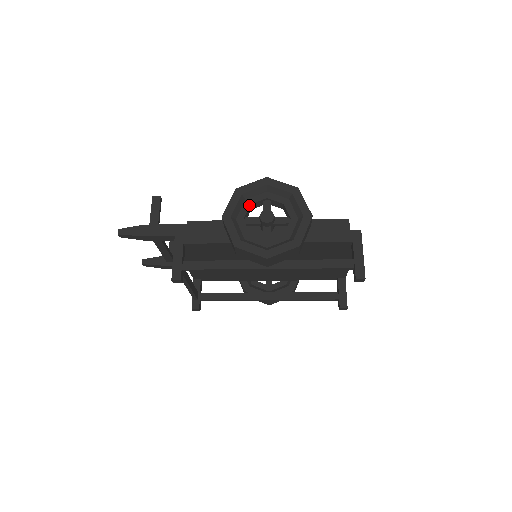
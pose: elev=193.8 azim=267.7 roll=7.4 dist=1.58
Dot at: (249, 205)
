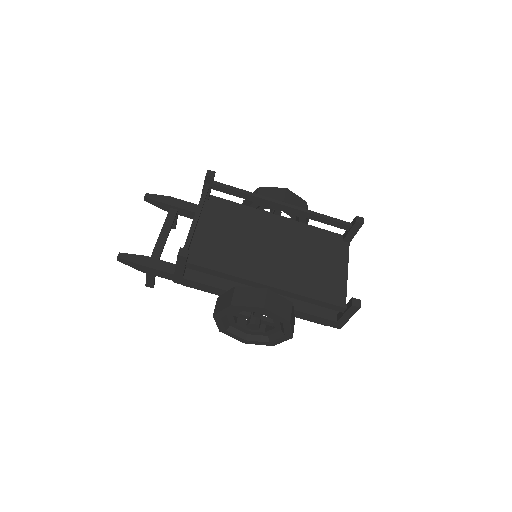
Dot at: occluded
